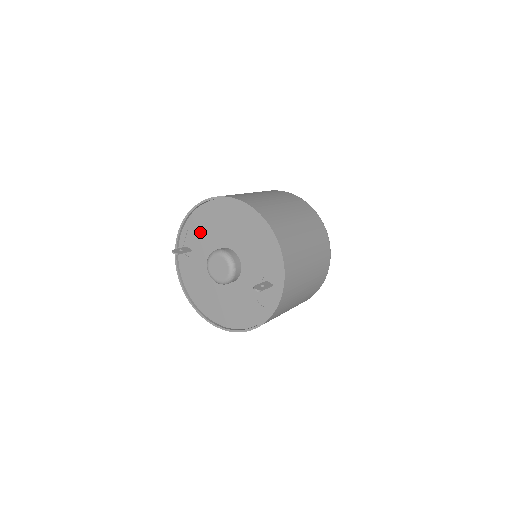
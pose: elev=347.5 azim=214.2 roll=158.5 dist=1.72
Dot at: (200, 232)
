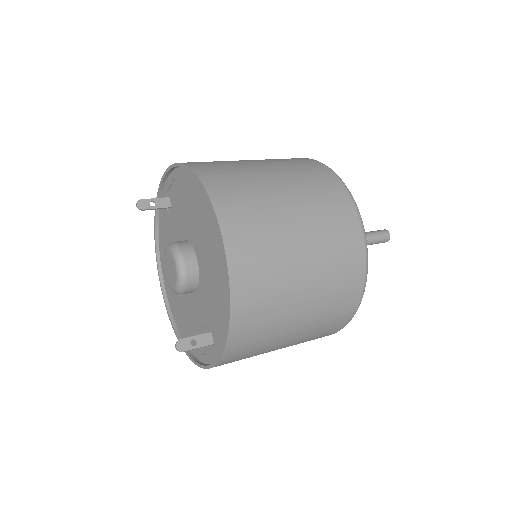
Dot at: (181, 199)
